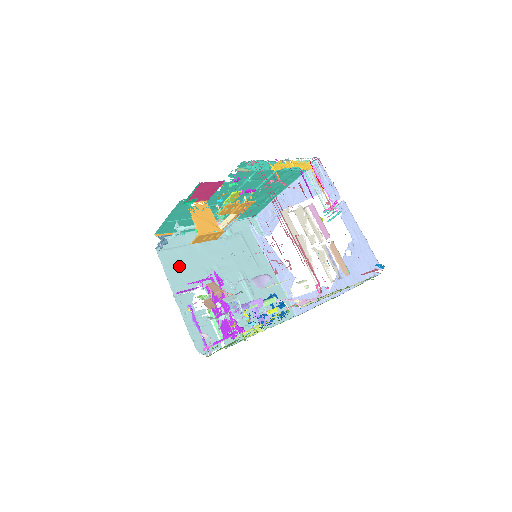
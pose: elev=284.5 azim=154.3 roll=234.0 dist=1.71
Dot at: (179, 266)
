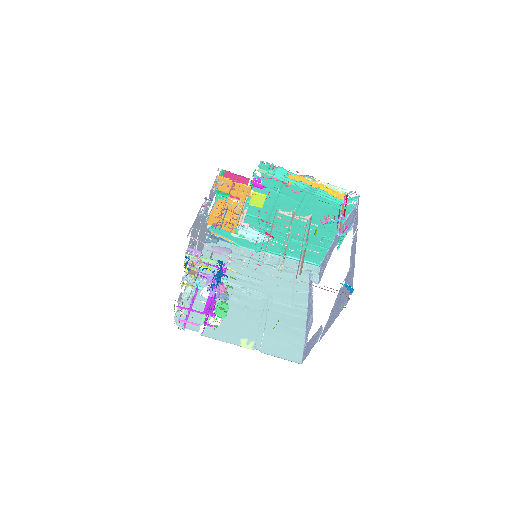
Dot at: occluded
